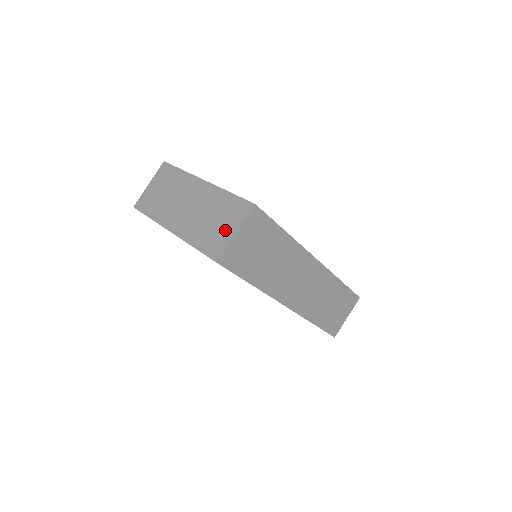
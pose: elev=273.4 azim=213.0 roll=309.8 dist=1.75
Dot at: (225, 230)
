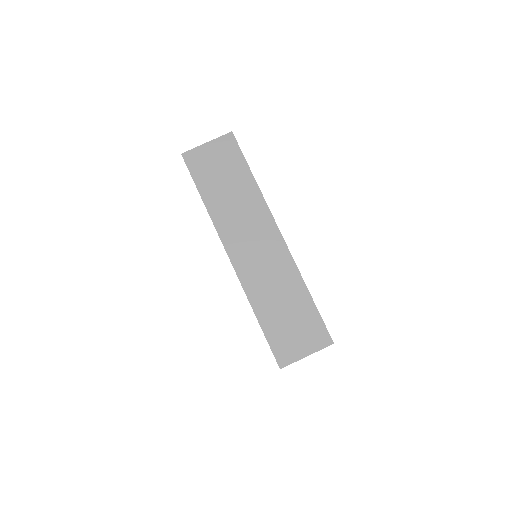
Dot at: occluded
